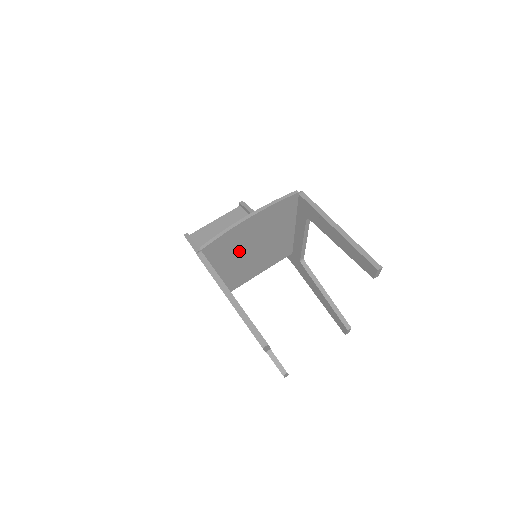
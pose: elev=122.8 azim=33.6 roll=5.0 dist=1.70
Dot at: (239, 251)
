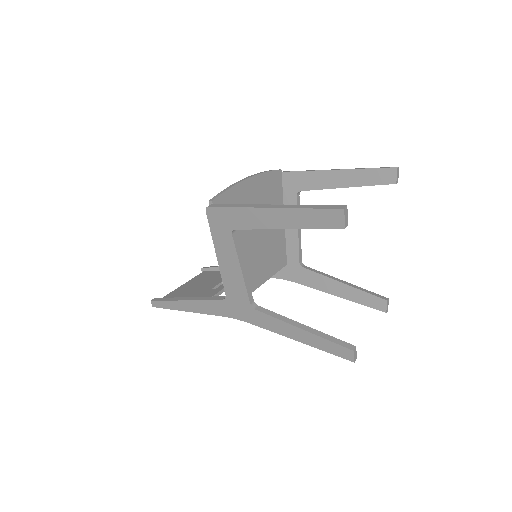
Dot at: occluded
